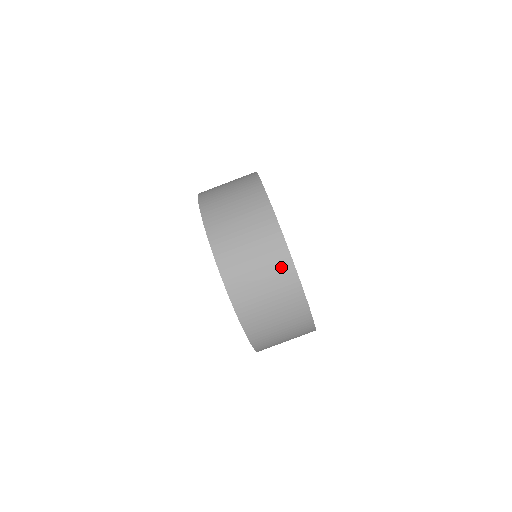
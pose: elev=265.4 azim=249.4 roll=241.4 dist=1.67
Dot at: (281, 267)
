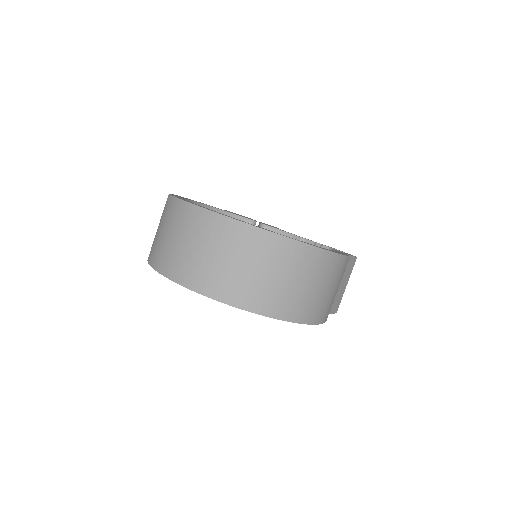
Dot at: (209, 226)
